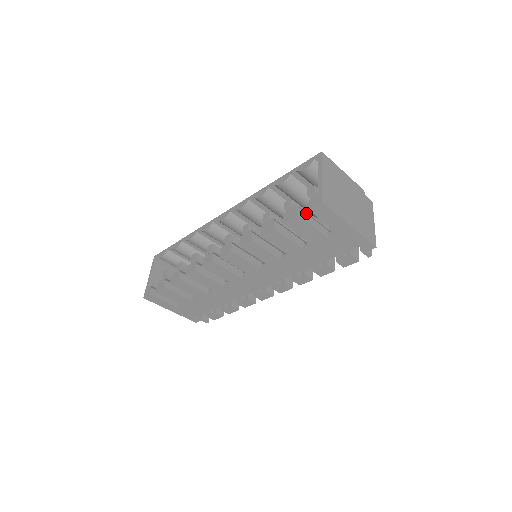
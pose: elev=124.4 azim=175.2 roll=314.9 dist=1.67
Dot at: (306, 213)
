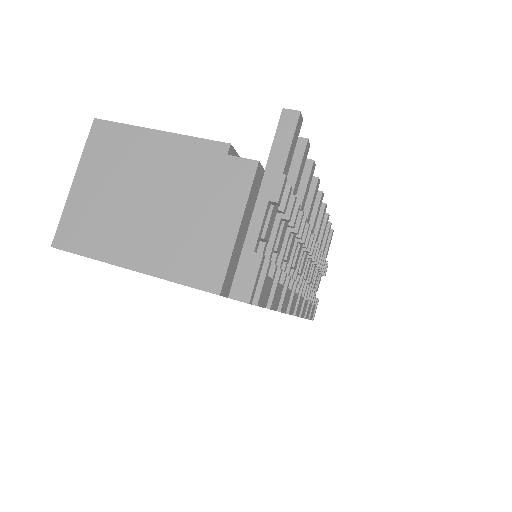
Dot at: occluded
